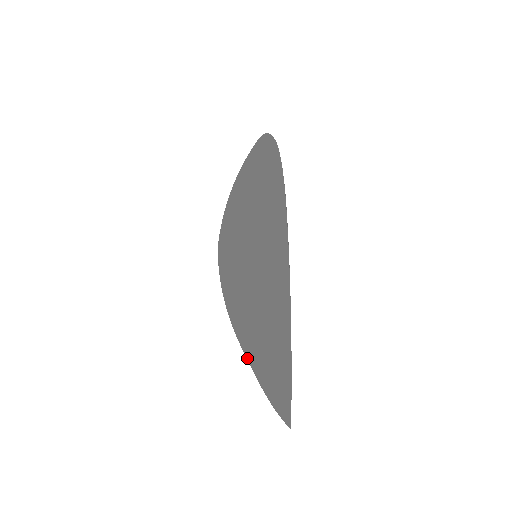
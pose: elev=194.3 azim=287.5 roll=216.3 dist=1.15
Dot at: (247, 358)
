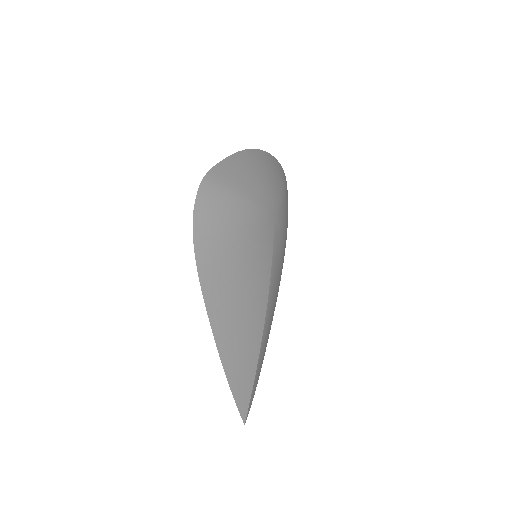
Dot at: occluded
